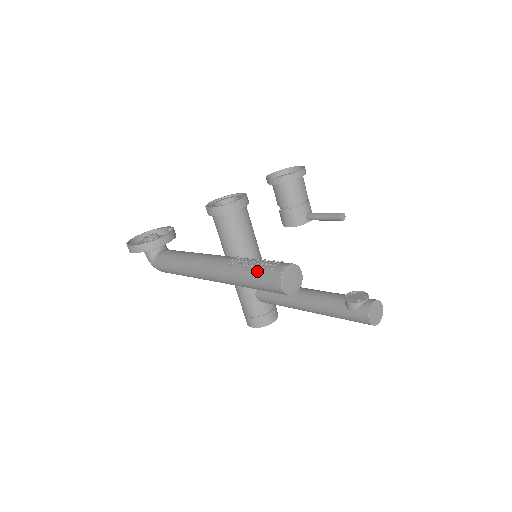
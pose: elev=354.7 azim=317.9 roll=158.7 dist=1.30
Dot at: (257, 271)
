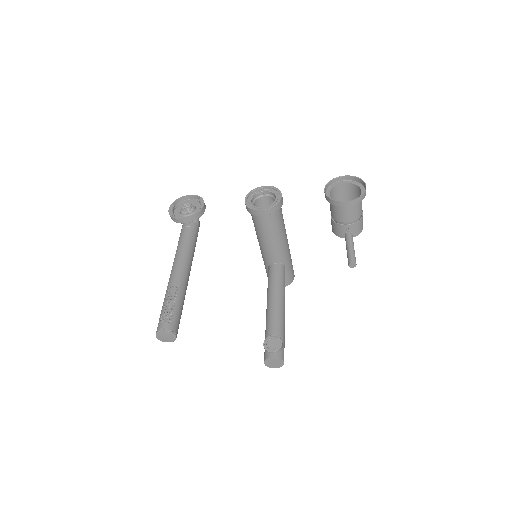
Dot at: (161, 314)
